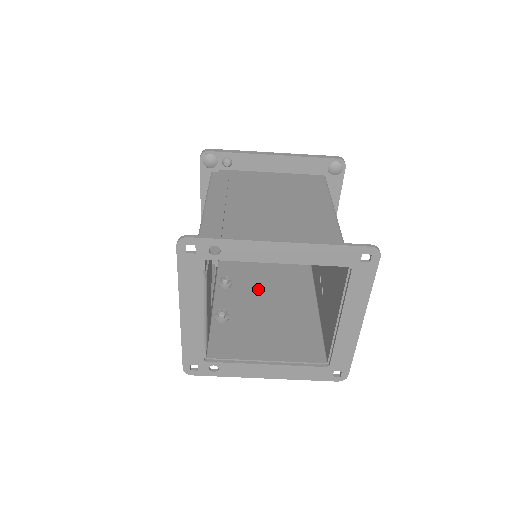
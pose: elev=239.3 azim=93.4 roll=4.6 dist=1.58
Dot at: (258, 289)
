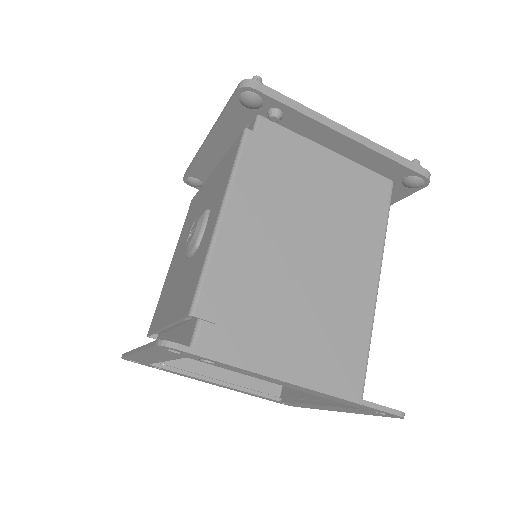
Dot at: occluded
